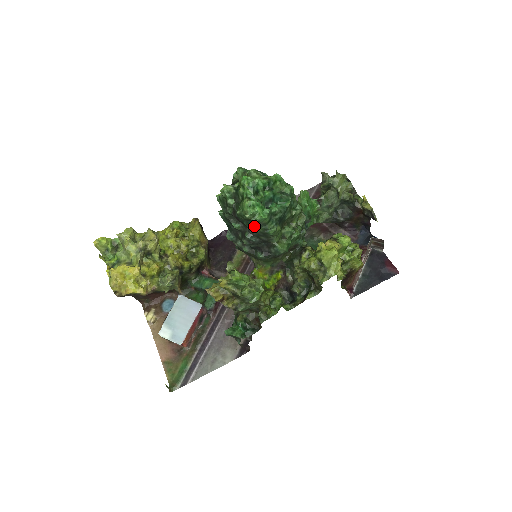
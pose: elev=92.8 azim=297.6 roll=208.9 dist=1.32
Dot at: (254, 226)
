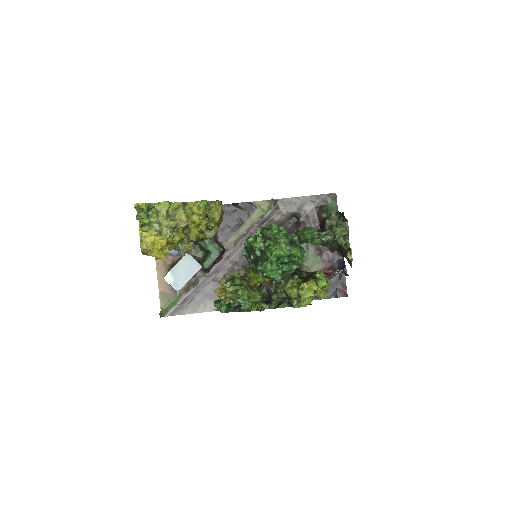
Dot at: occluded
